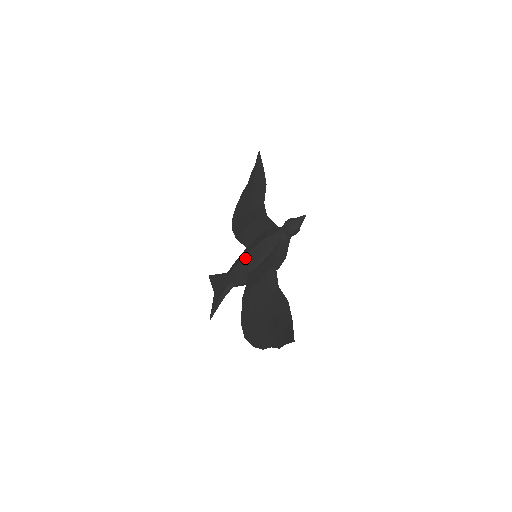
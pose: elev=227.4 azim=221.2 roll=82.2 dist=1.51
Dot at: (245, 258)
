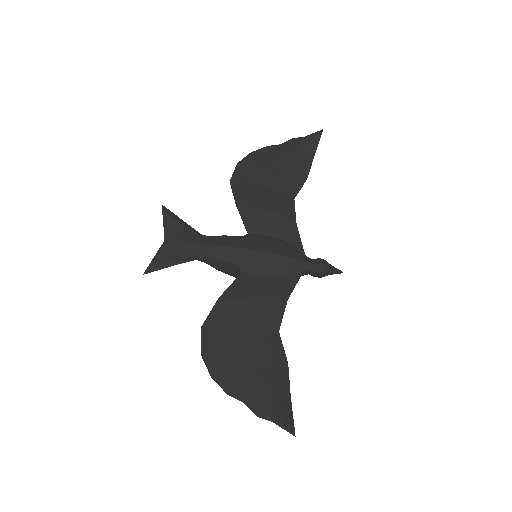
Dot at: (248, 252)
